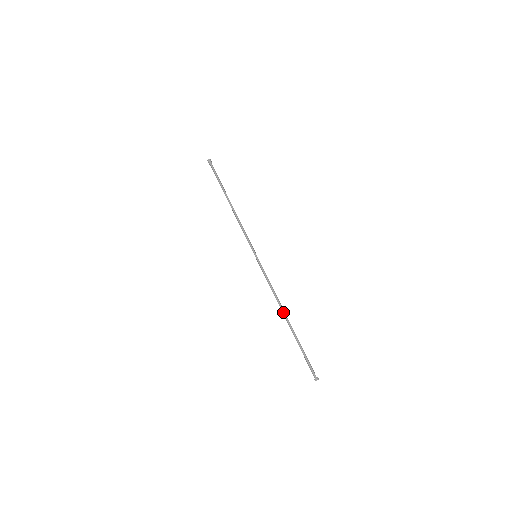
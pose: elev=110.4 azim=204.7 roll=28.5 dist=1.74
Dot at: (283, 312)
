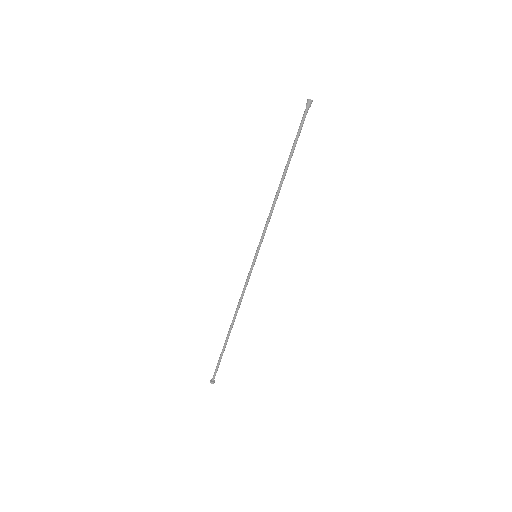
Dot at: (234, 321)
